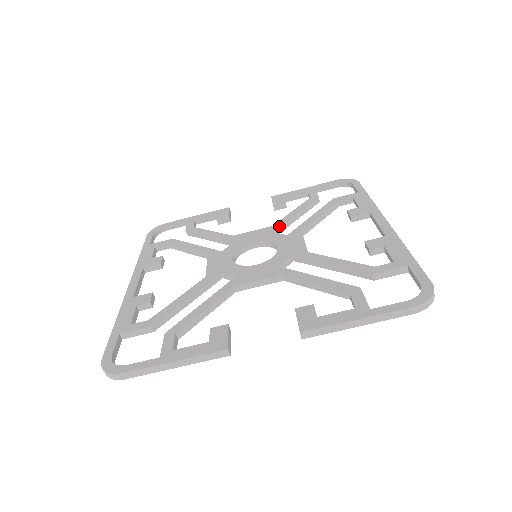
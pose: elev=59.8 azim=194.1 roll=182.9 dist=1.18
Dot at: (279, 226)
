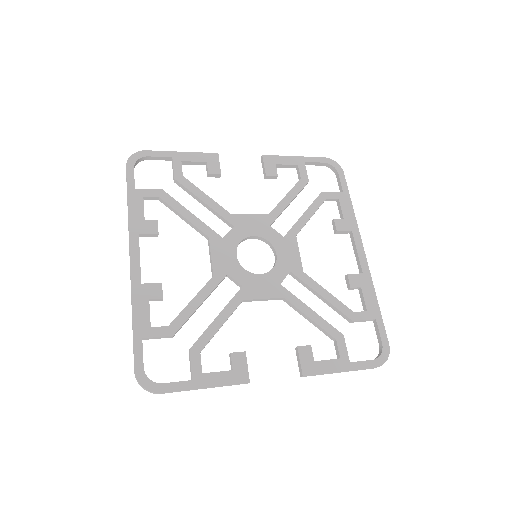
Dot at: (275, 218)
